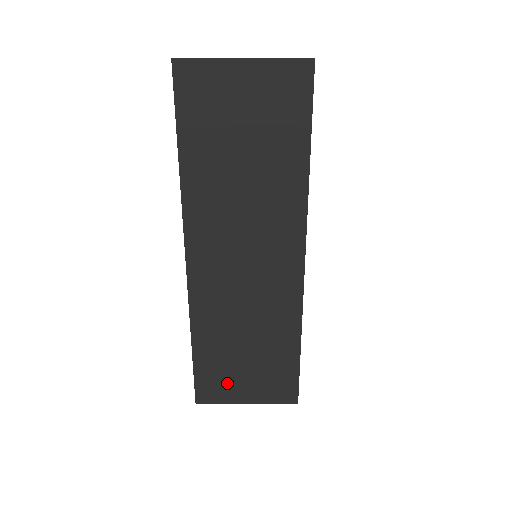
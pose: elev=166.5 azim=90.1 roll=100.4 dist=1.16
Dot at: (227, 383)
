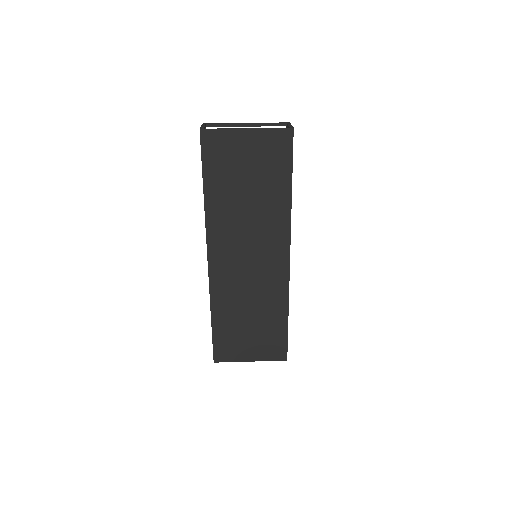
Dot at: (236, 346)
